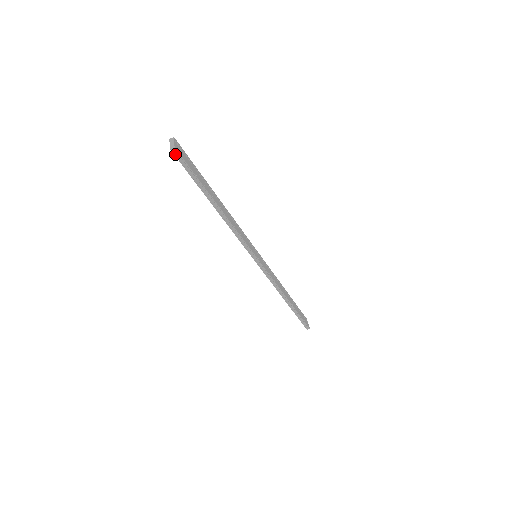
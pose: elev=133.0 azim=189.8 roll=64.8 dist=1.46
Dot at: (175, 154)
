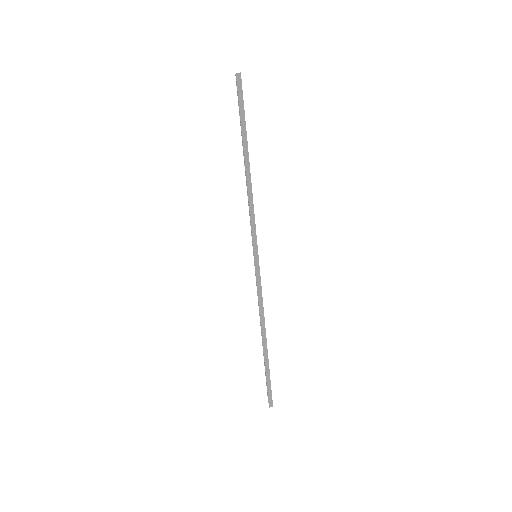
Dot at: (238, 80)
